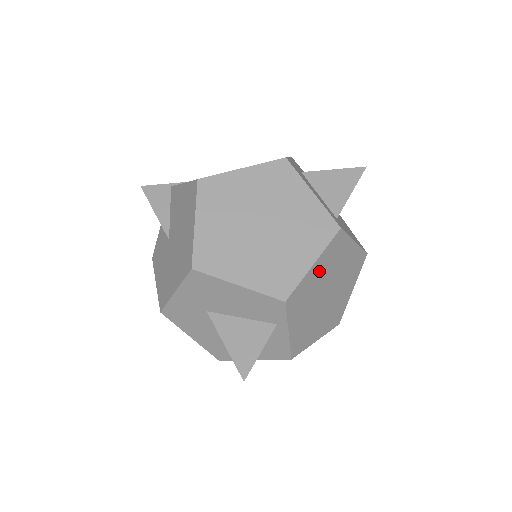
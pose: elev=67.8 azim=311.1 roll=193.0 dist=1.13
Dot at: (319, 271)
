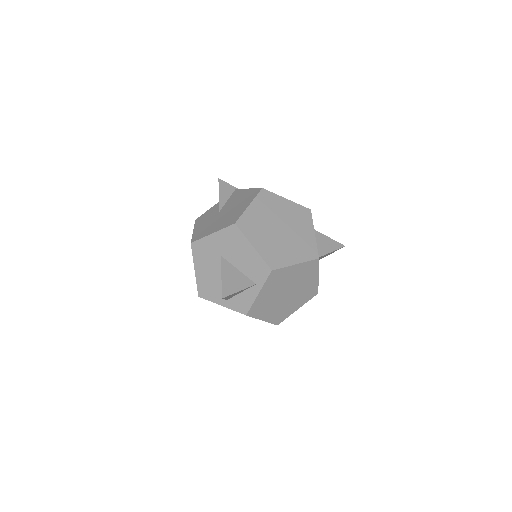
Dot at: (295, 272)
